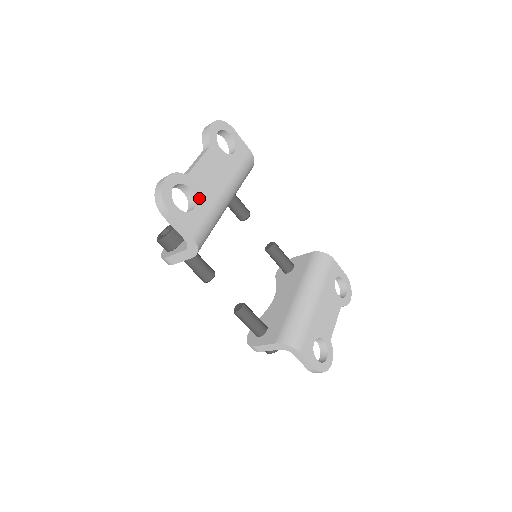
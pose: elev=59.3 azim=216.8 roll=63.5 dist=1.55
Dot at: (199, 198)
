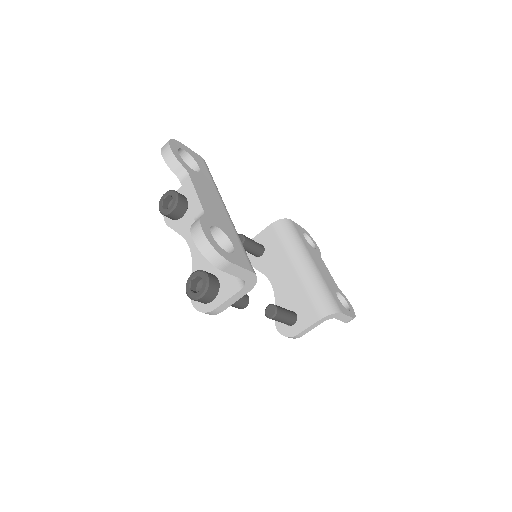
Dot at: (226, 231)
